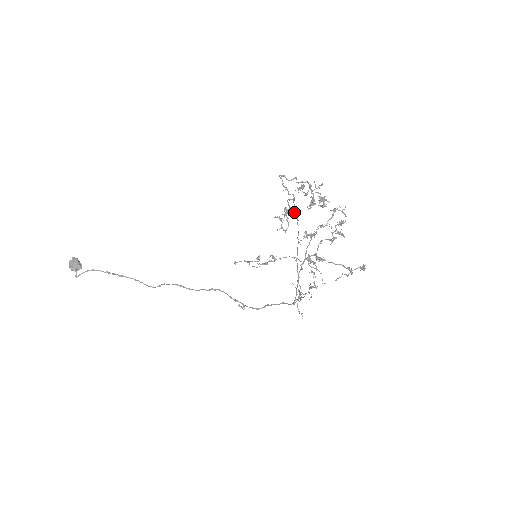
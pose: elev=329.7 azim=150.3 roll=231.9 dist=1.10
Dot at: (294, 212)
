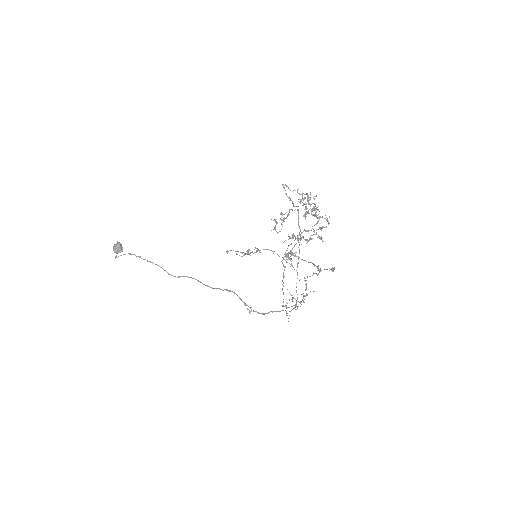
Dot at: occluded
